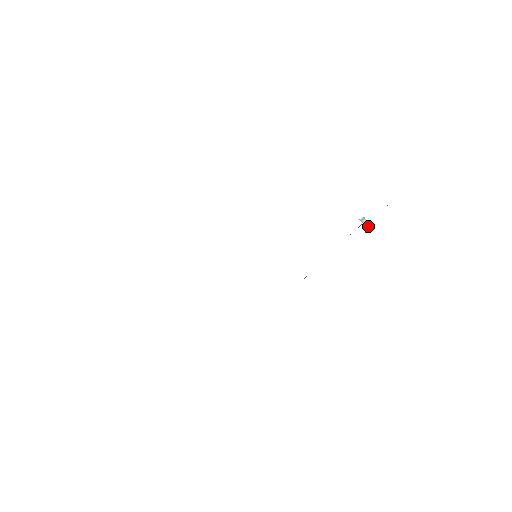
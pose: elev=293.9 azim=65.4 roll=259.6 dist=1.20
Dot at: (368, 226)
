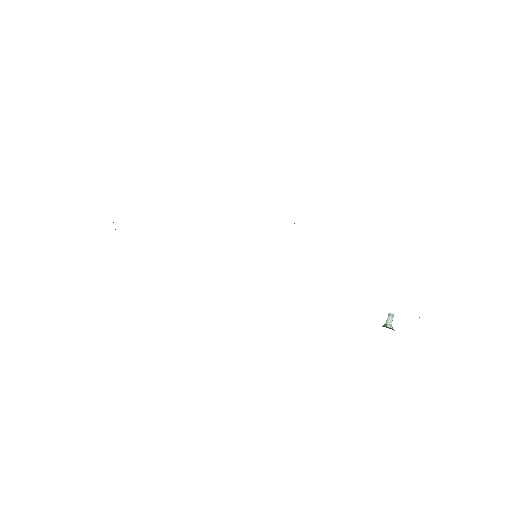
Dot at: (390, 324)
